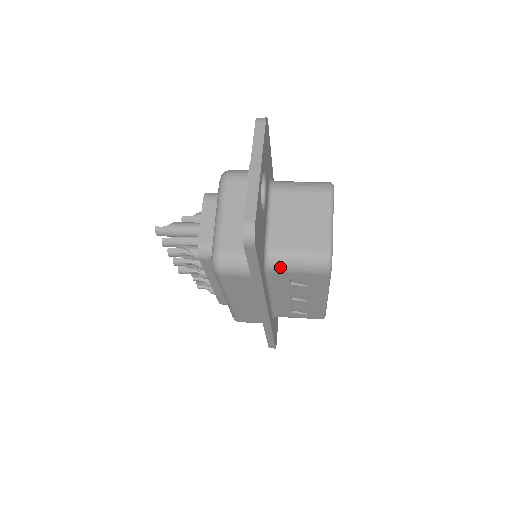
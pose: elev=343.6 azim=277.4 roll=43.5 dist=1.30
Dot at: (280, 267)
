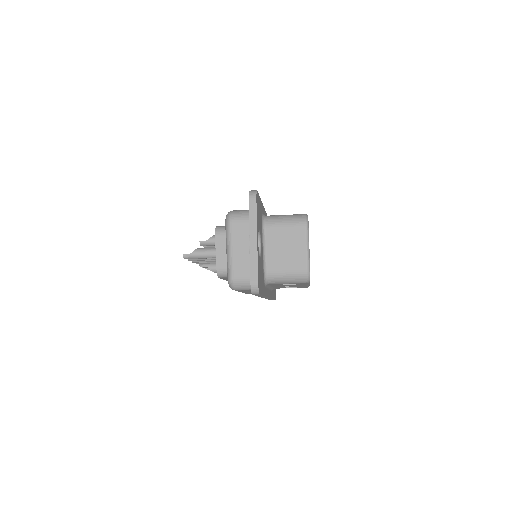
Dot at: (275, 282)
